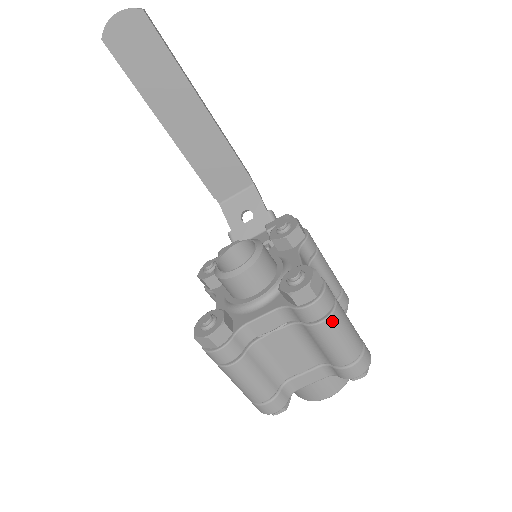
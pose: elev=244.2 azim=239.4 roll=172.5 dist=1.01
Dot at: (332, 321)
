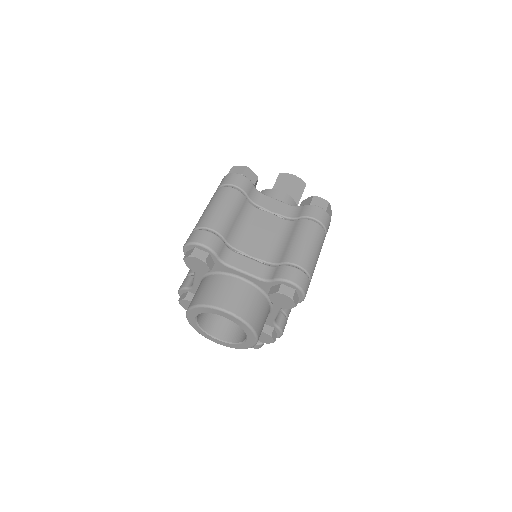
Dot at: (319, 230)
